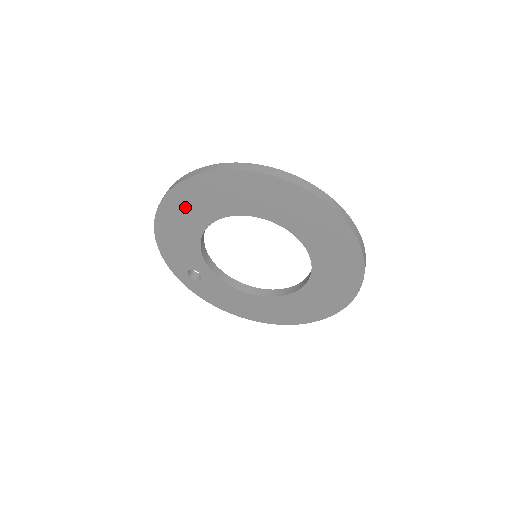
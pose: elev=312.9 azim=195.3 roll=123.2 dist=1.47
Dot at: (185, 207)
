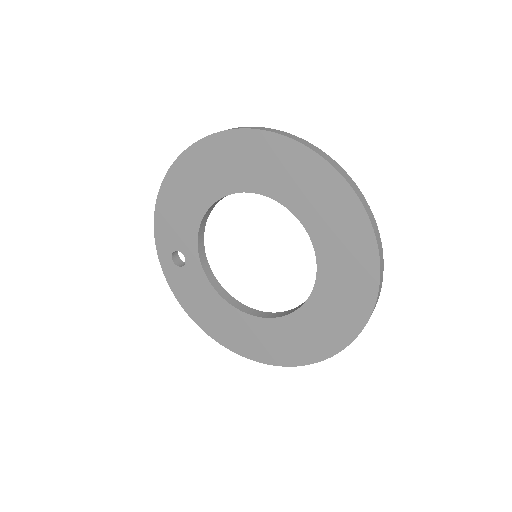
Dot at: (206, 166)
